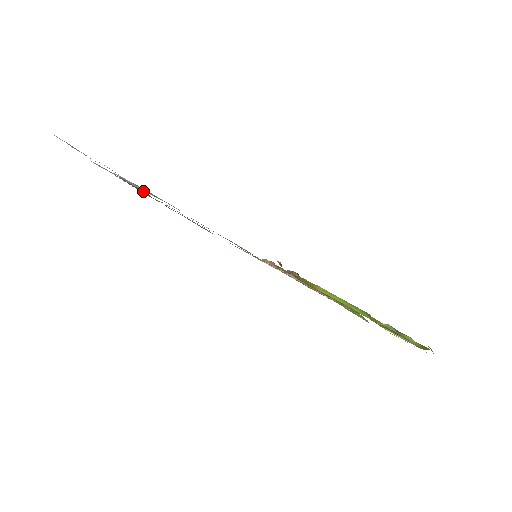
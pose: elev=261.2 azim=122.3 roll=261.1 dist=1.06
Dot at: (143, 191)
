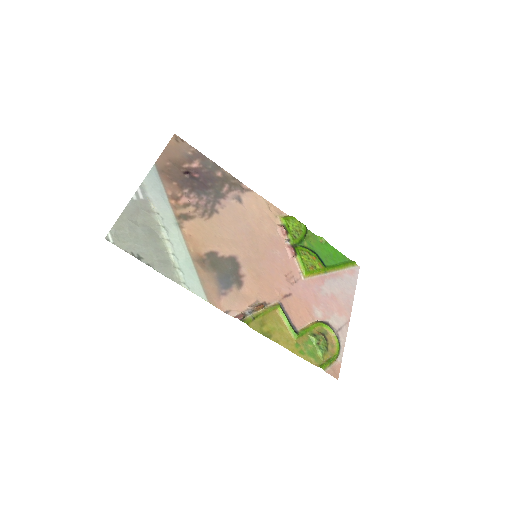
Dot at: (187, 177)
